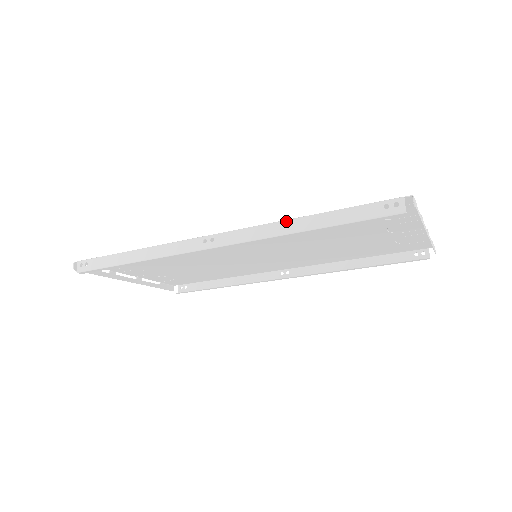
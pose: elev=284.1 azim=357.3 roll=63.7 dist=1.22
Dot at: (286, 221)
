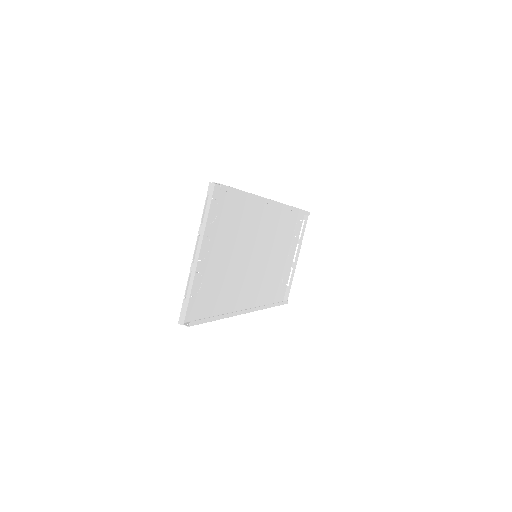
Dot at: occluded
